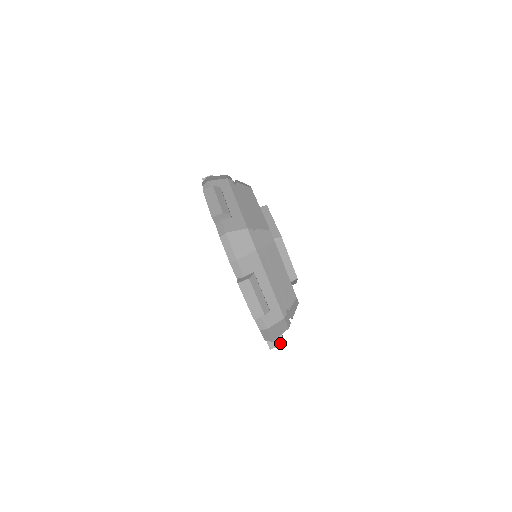
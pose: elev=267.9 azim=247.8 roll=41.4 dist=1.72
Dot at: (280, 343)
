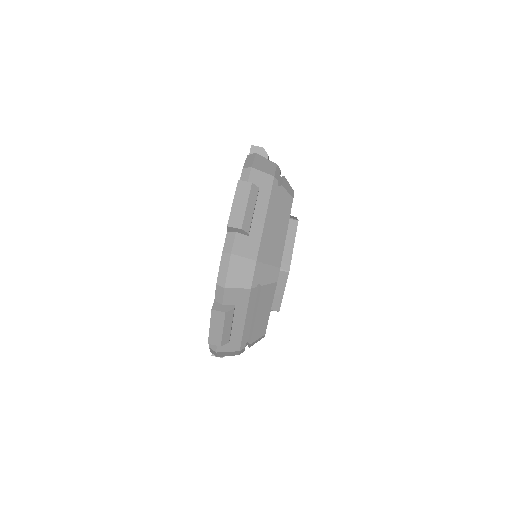
Dot at: occluded
